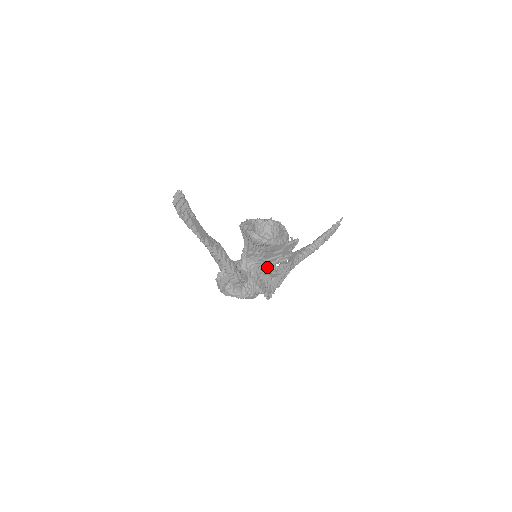
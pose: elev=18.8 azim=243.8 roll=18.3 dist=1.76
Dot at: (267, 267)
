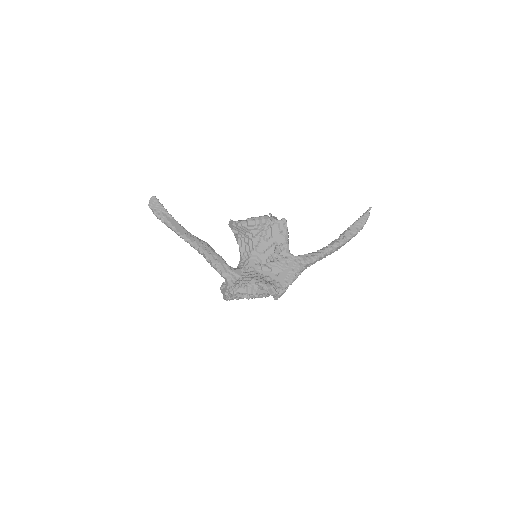
Dot at: occluded
